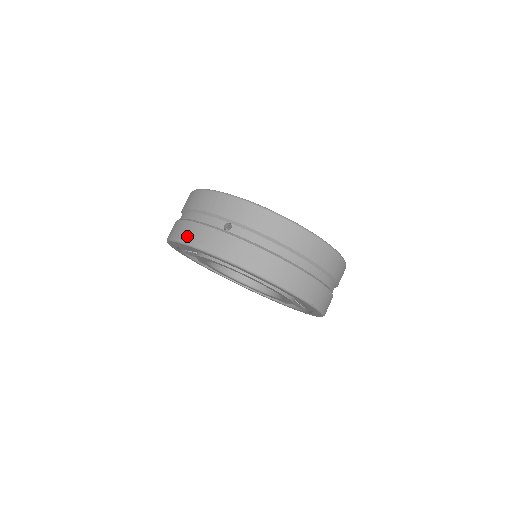
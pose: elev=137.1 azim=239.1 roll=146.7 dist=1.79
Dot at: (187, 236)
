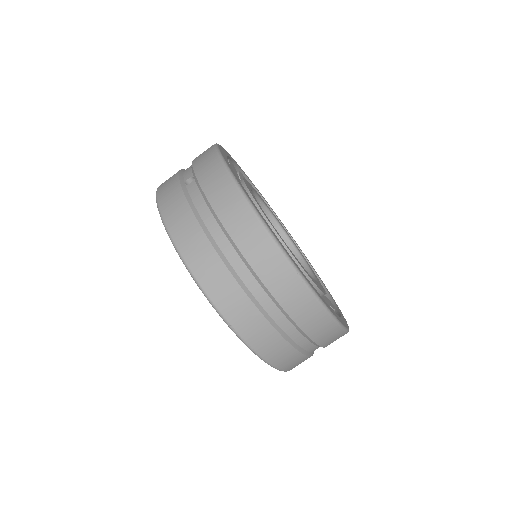
Dot at: (165, 181)
